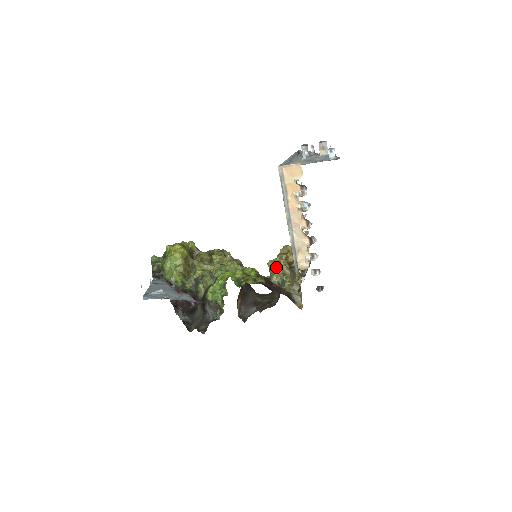
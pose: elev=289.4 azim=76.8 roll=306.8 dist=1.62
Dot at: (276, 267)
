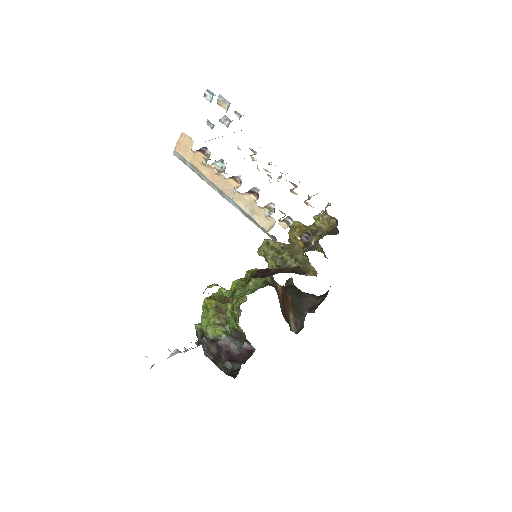
Dot at: (266, 251)
